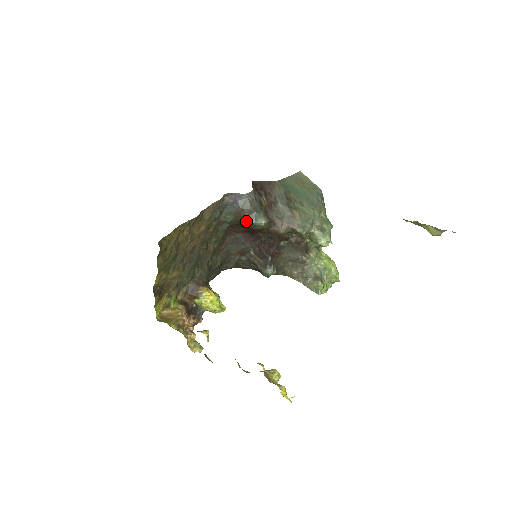
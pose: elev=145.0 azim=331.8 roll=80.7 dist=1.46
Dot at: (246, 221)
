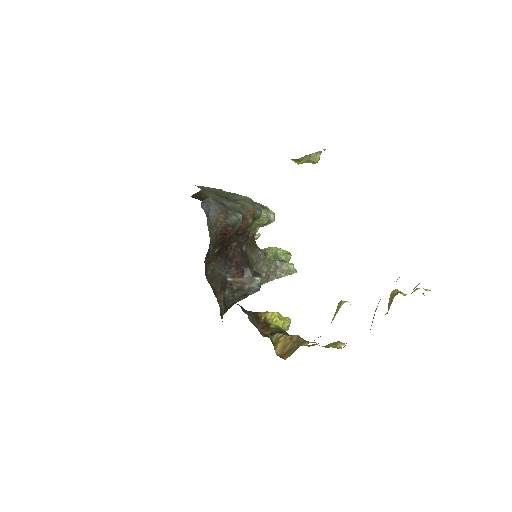
Dot at: (230, 223)
